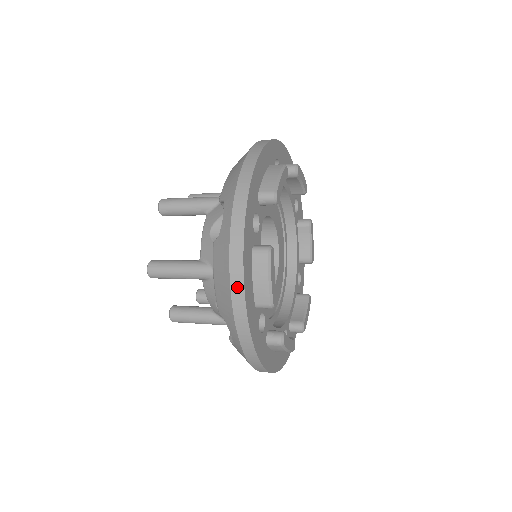
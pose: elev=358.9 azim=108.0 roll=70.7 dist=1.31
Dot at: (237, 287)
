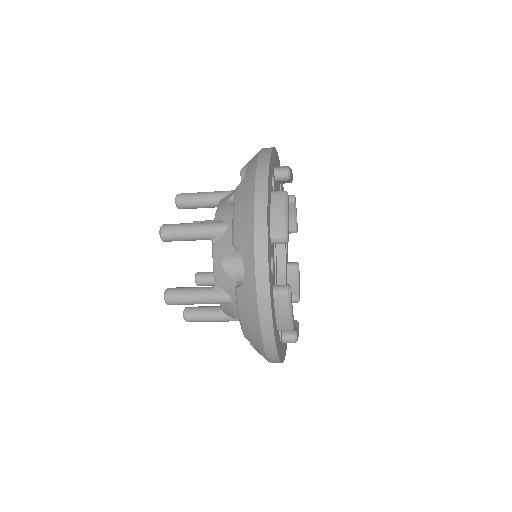
Dot at: (267, 332)
